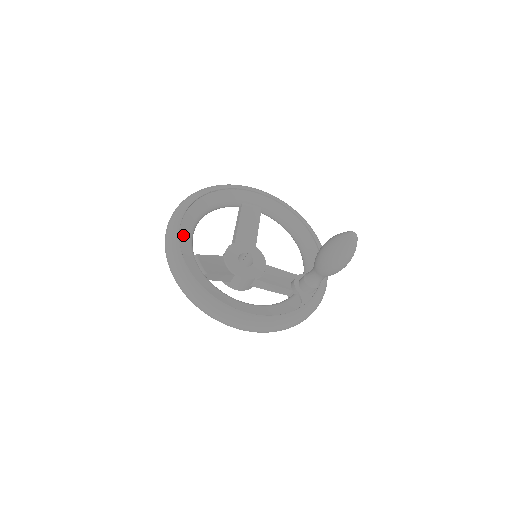
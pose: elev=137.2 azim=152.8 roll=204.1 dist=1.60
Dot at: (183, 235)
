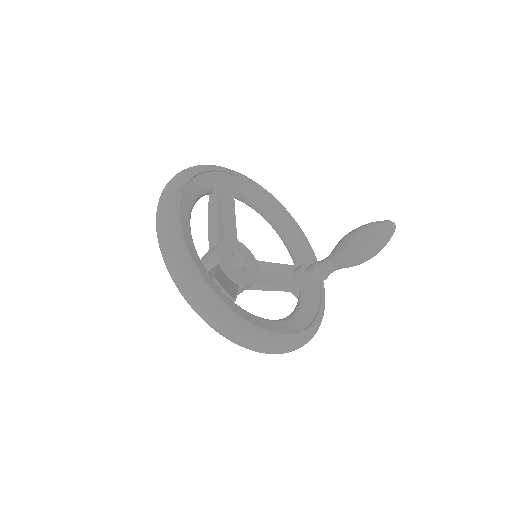
Dot at: (193, 256)
